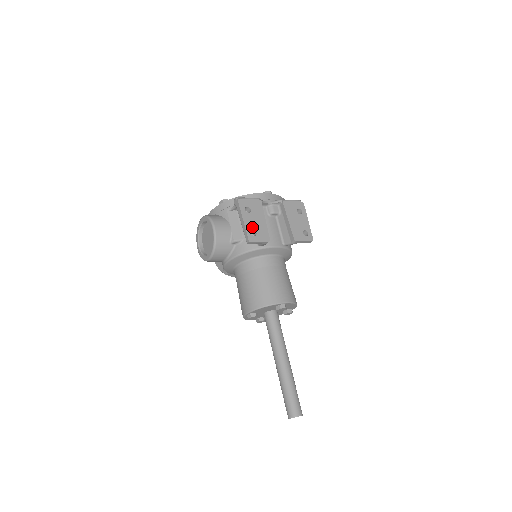
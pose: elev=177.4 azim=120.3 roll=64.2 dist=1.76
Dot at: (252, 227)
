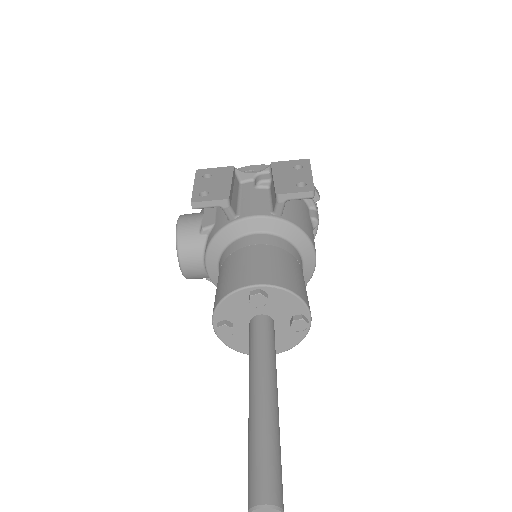
Dot at: (204, 189)
